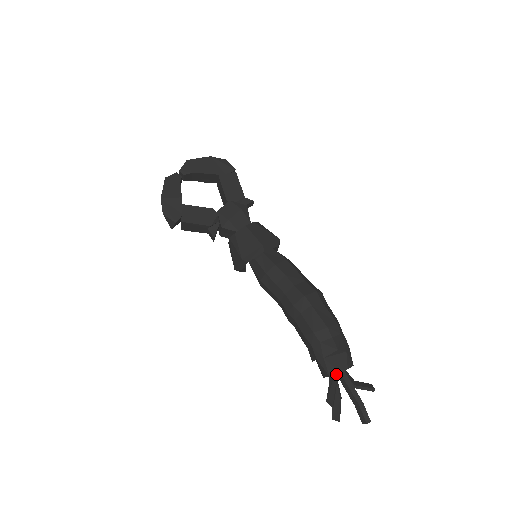
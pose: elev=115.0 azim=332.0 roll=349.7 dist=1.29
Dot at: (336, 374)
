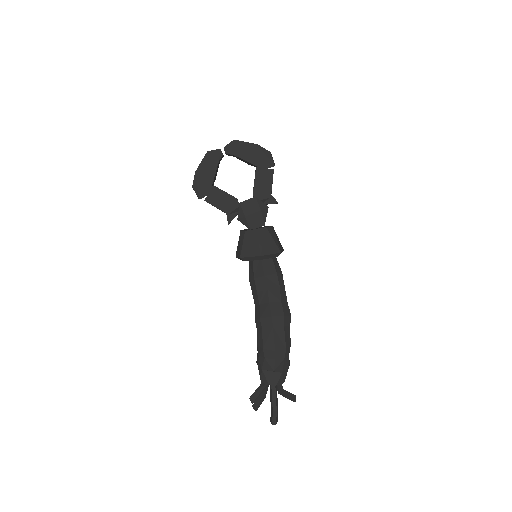
Dot at: (267, 383)
